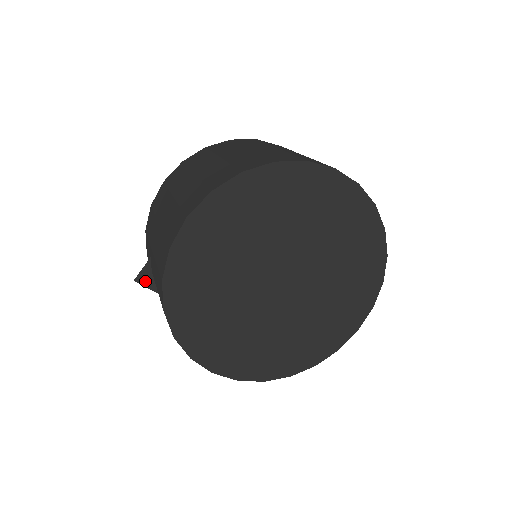
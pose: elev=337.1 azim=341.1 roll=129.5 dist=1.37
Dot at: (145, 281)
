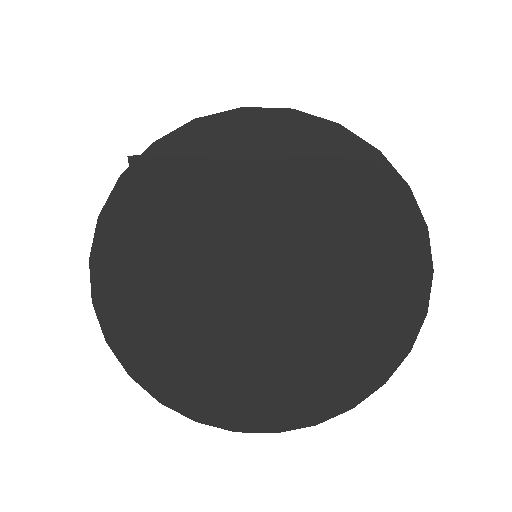
Dot at: occluded
